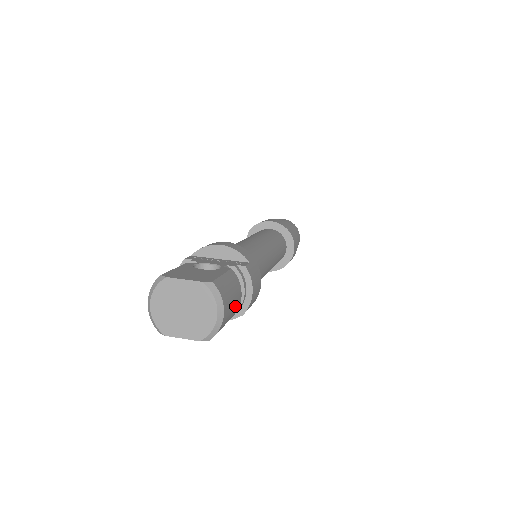
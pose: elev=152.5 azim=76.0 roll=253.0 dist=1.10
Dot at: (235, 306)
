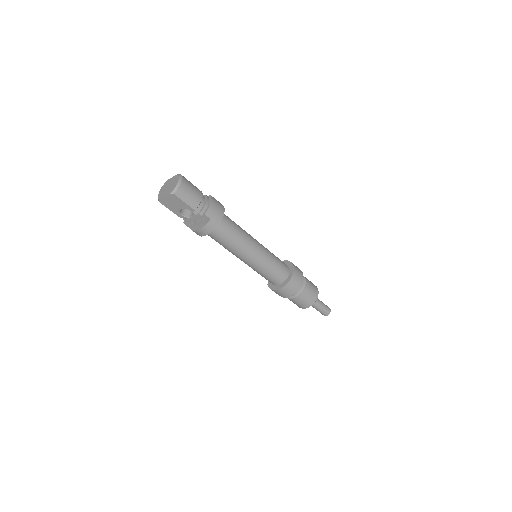
Dot at: (194, 195)
